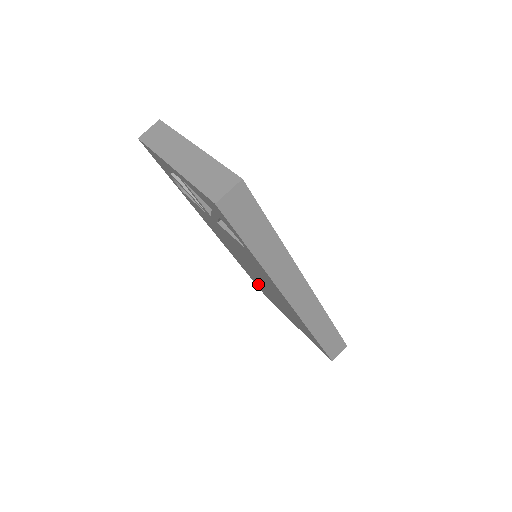
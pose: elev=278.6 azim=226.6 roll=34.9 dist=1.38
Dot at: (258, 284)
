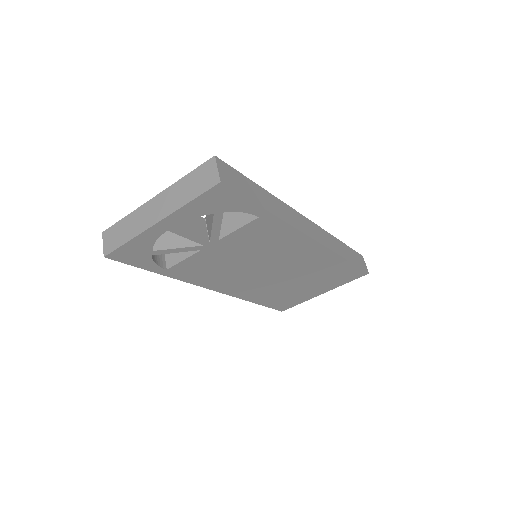
Dot at: (271, 297)
